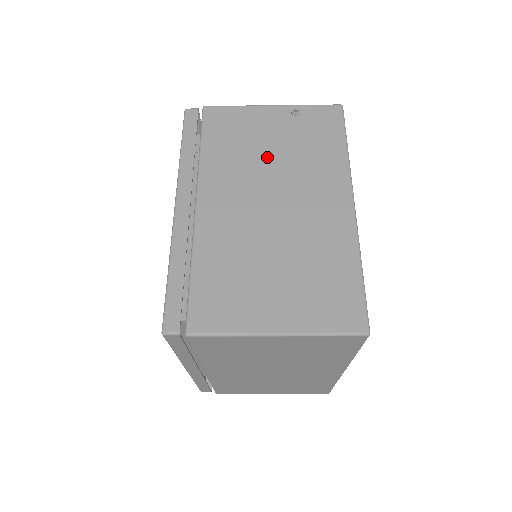
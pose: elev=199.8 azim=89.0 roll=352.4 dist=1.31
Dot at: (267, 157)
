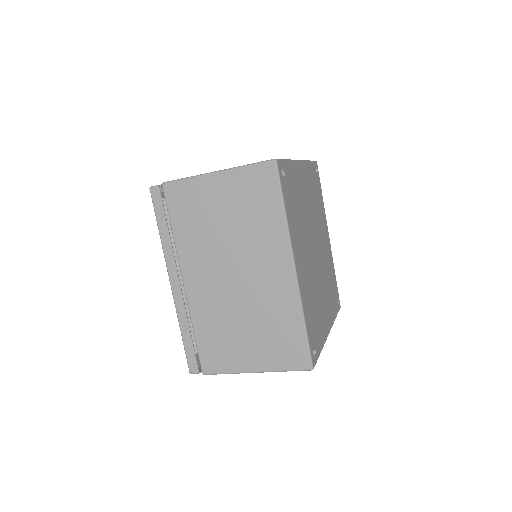
Dot at: occluded
